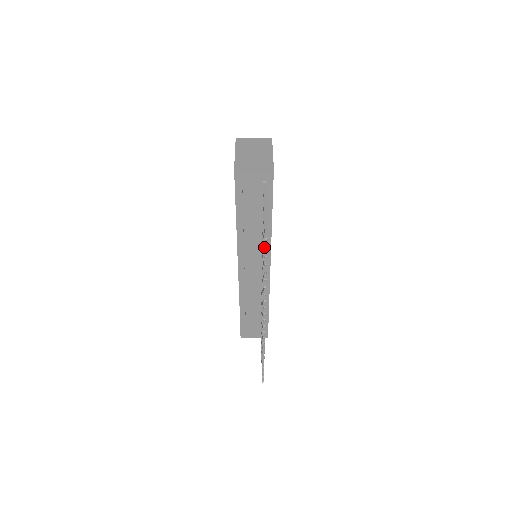
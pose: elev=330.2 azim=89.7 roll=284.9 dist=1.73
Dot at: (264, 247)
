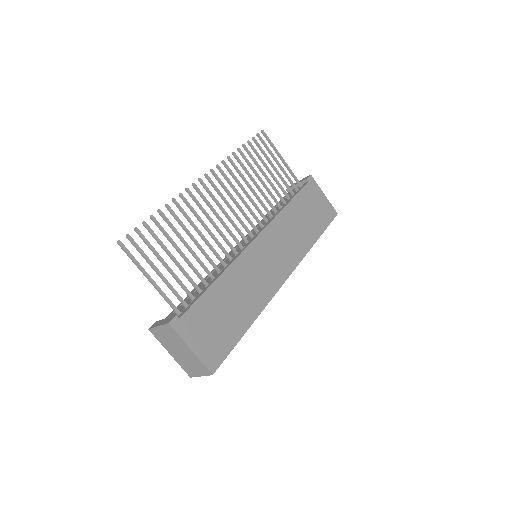
Dot at: (258, 137)
